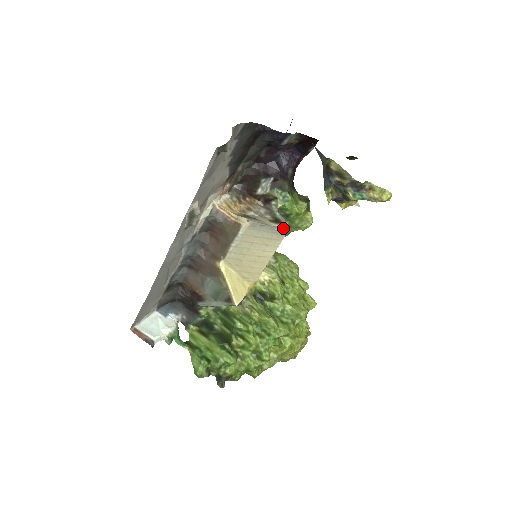
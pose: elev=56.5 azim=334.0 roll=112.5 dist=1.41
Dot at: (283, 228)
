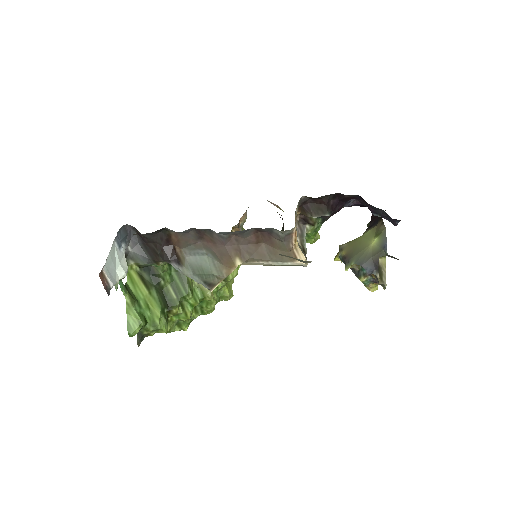
Dot at: (306, 266)
